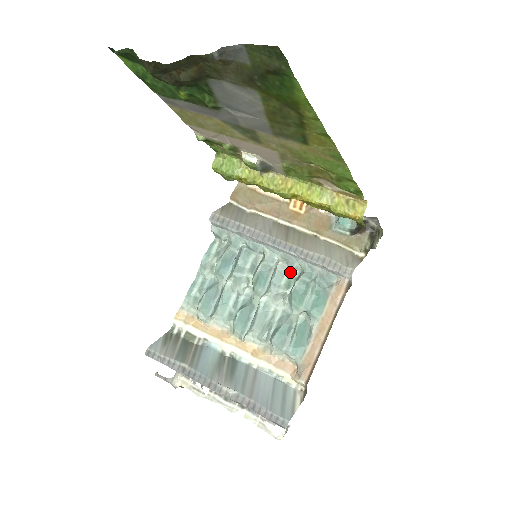
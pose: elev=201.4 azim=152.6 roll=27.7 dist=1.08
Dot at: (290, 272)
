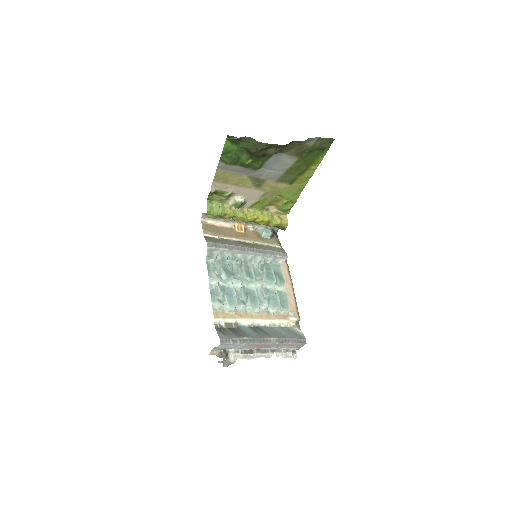
Dot at: (255, 267)
